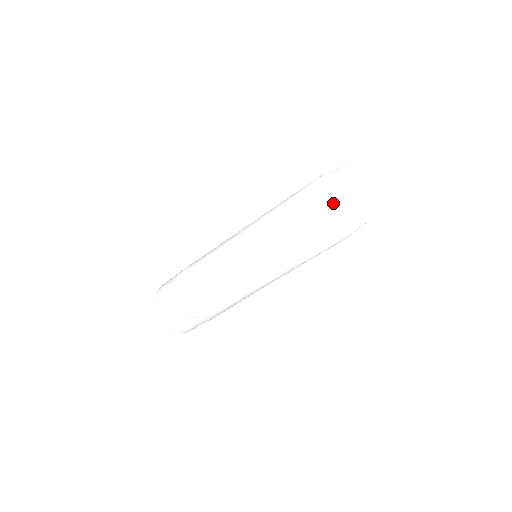
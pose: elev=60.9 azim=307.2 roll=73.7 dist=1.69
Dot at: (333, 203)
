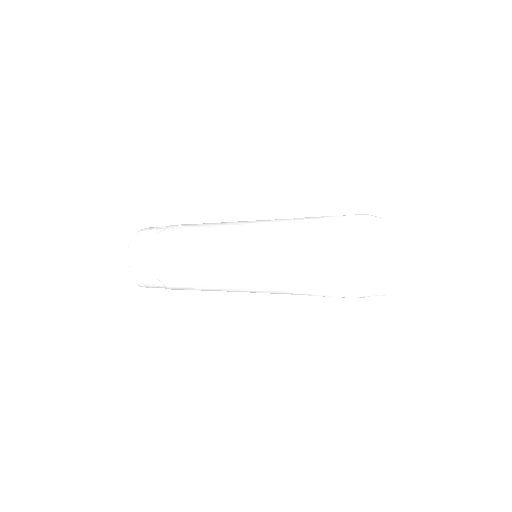
Dot at: (362, 253)
